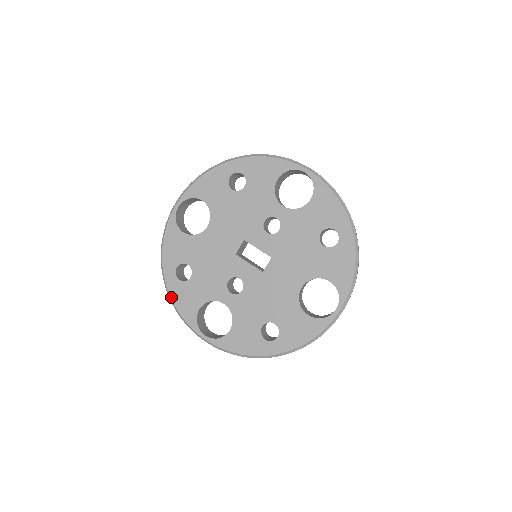
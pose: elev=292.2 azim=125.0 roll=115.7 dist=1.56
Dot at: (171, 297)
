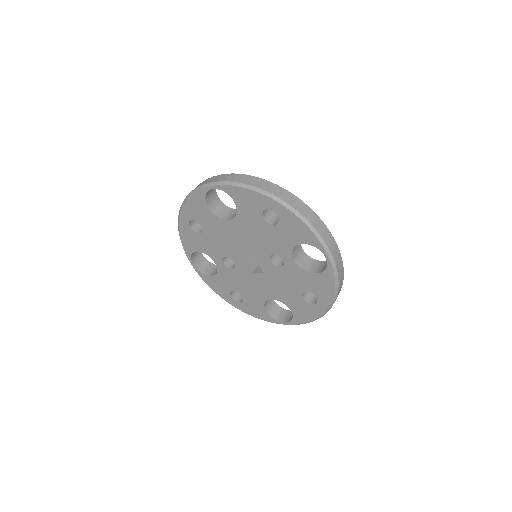
Dot at: (179, 230)
